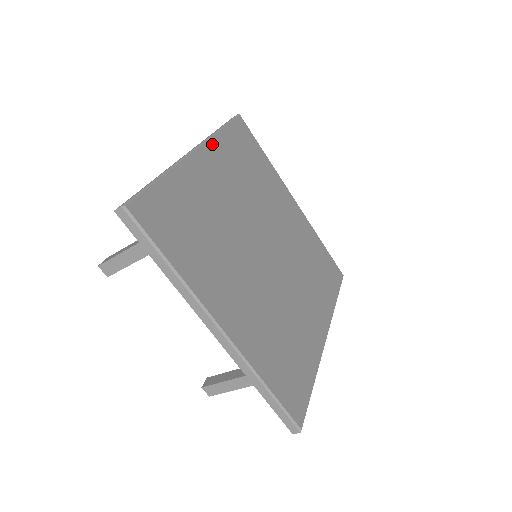
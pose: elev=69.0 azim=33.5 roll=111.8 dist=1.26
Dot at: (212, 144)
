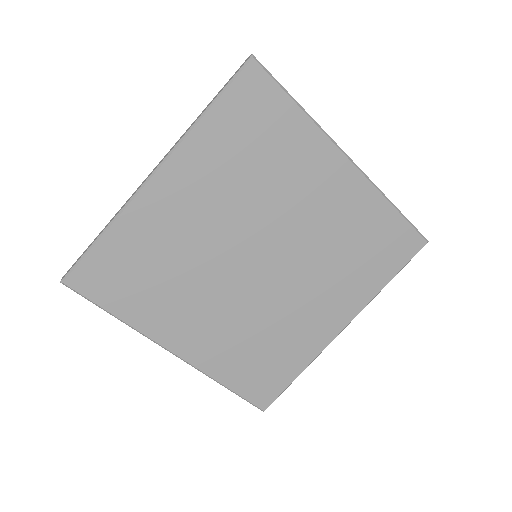
Dot at: (184, 150)
